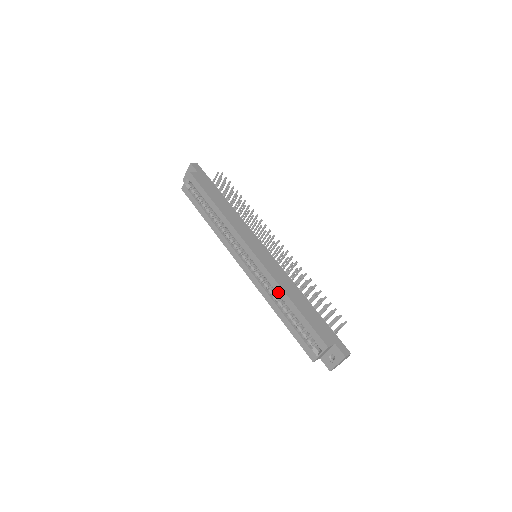
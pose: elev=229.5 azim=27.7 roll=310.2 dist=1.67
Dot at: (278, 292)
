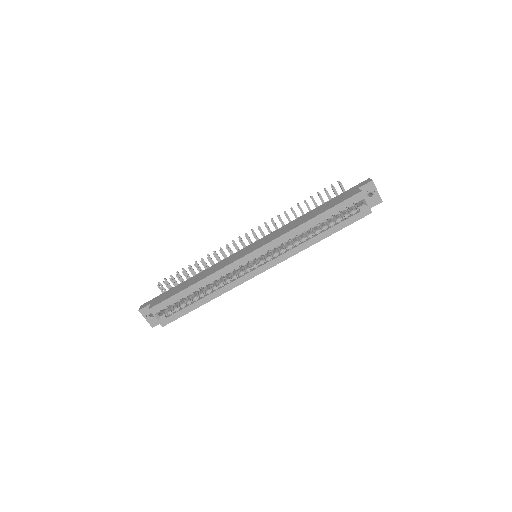
Dot at: (299, 233)
